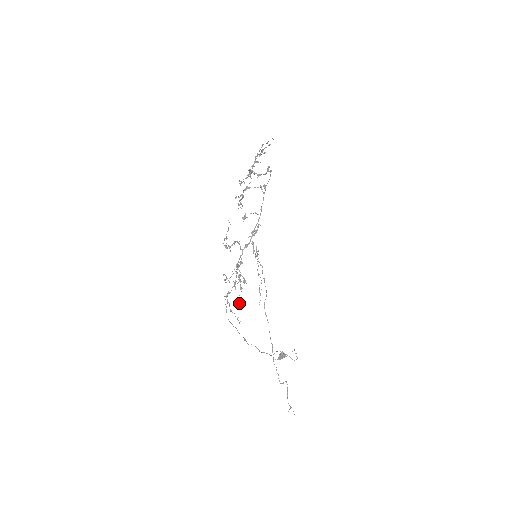
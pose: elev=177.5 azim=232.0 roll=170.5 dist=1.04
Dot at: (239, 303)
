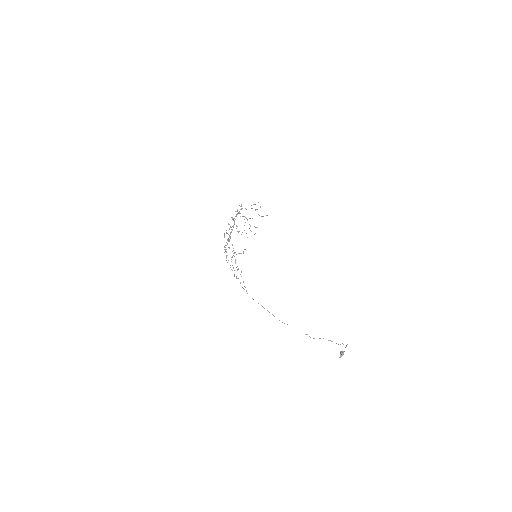
Dot at: occluded
